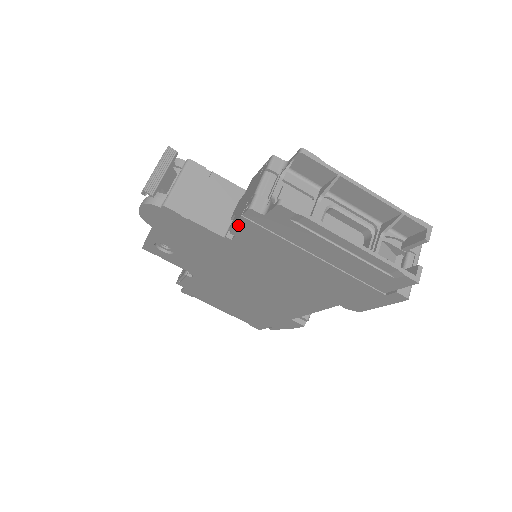
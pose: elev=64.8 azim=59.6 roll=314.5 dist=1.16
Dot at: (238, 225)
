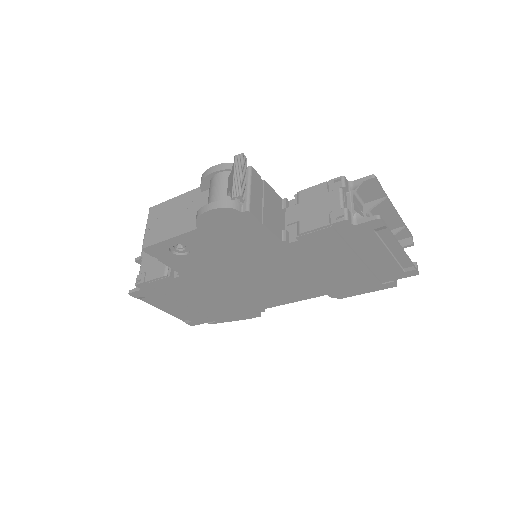
Dot at: (315, 232)
